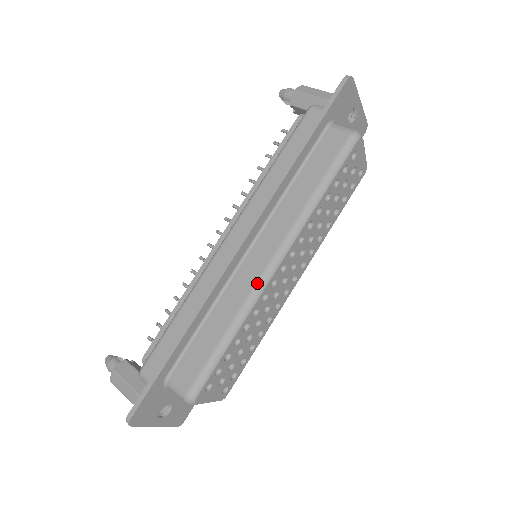
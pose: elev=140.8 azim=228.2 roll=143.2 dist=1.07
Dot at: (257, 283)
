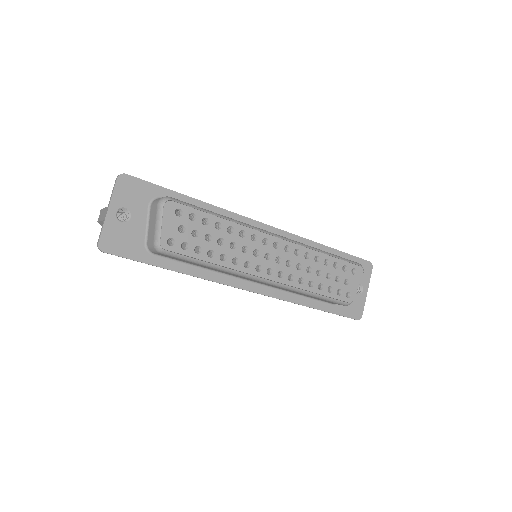
Dot at: (259, 228)
